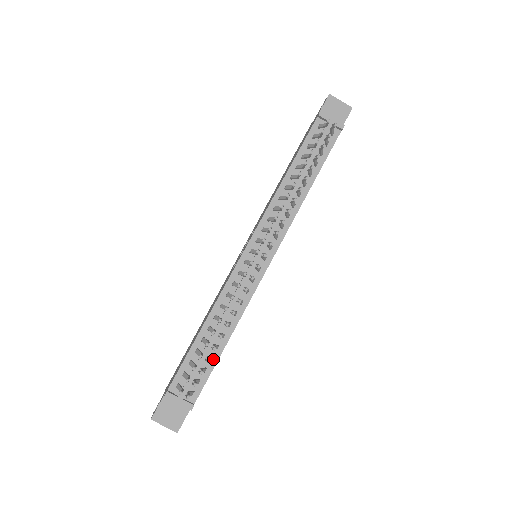
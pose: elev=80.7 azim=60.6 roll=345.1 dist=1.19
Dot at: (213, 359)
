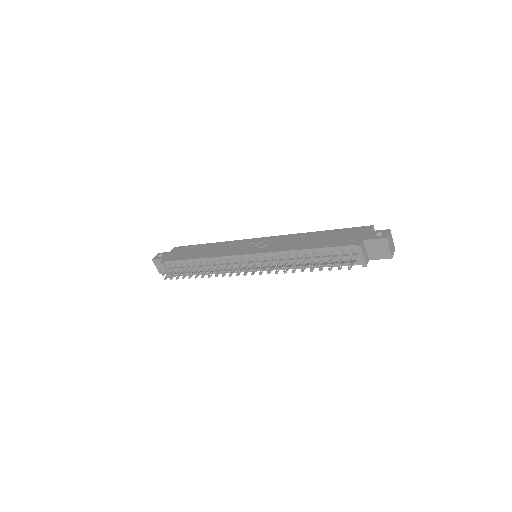
Dot at: occluded
